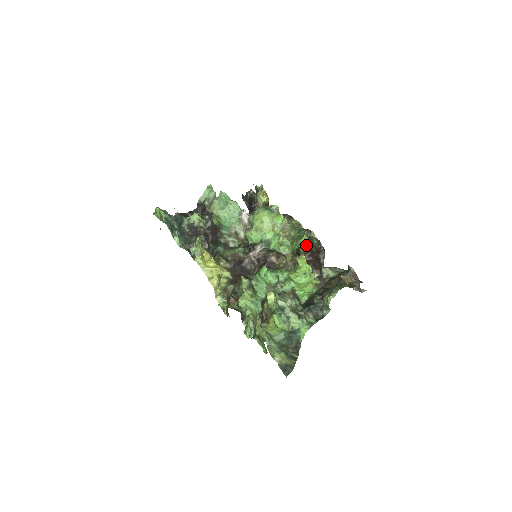
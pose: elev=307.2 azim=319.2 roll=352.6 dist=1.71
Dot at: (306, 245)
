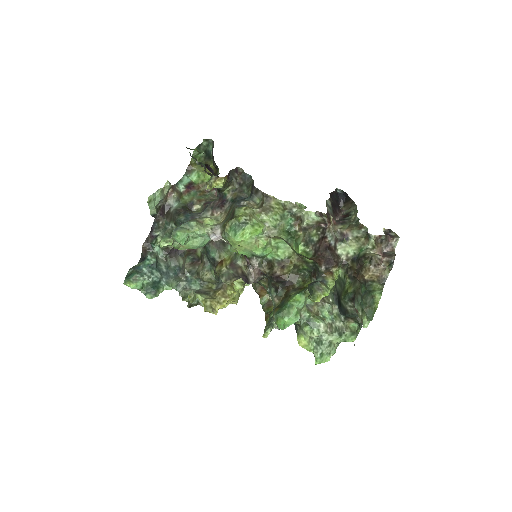
Dot at: (307, 254)
